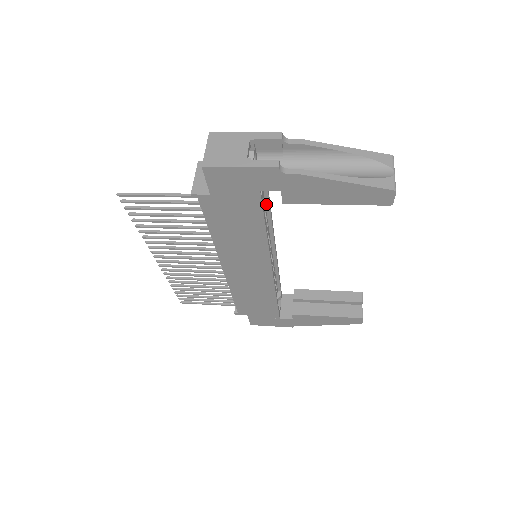
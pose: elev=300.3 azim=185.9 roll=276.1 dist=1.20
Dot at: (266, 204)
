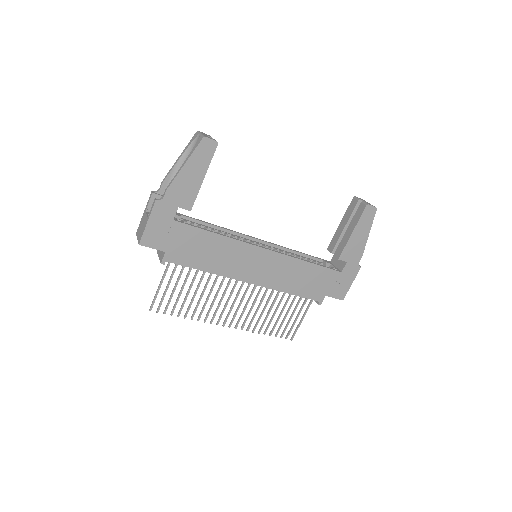
Dot at: (211, 227)
